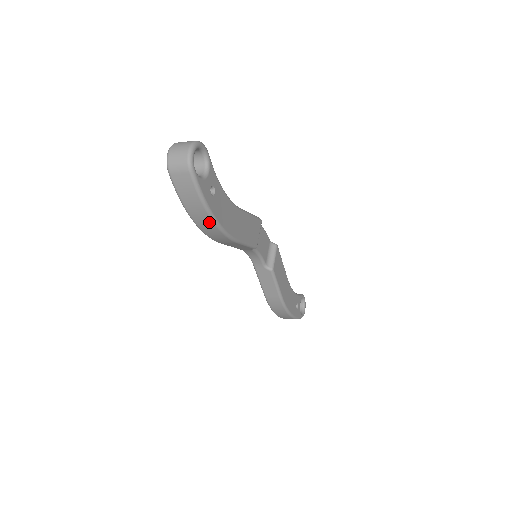
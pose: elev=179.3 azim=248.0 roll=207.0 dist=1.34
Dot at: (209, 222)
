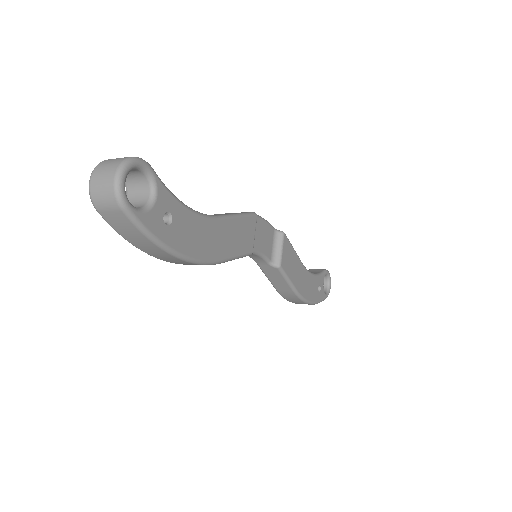
Dot at: (171, 257)
